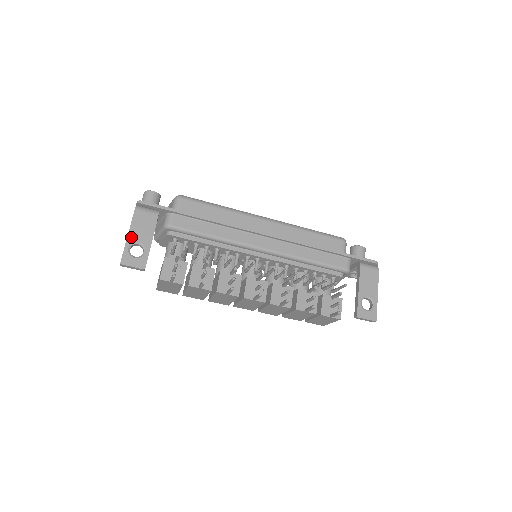
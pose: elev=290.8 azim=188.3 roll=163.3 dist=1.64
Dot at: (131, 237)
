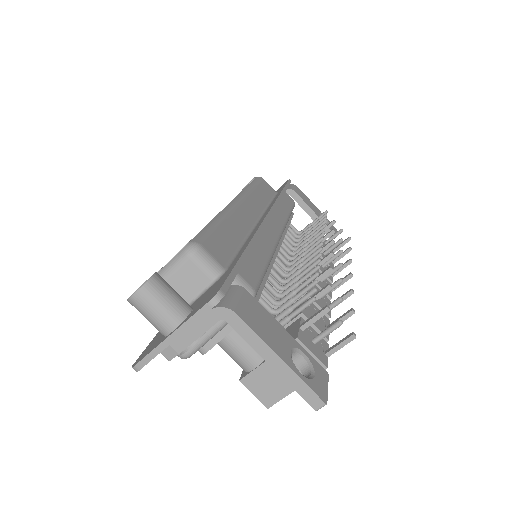
Dot at: (283, 356)
